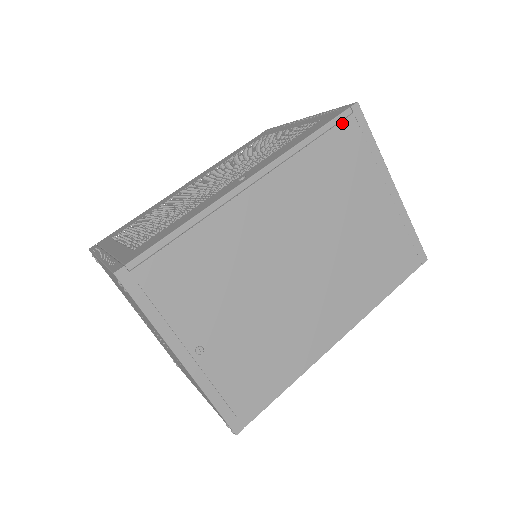
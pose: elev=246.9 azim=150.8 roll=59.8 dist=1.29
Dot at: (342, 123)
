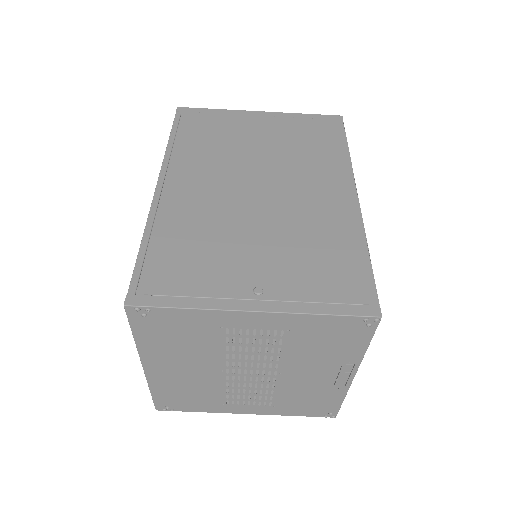
Dot at: (181, 120)
